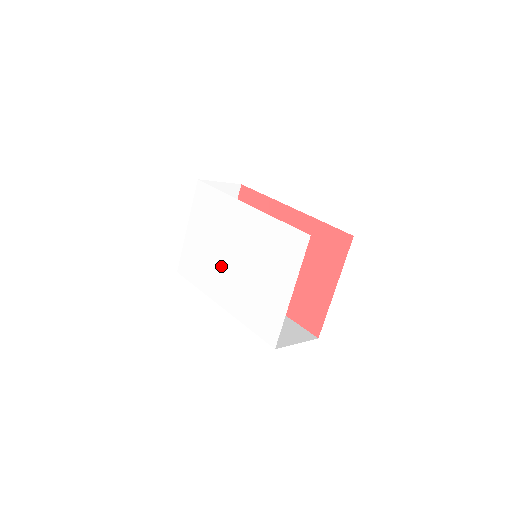
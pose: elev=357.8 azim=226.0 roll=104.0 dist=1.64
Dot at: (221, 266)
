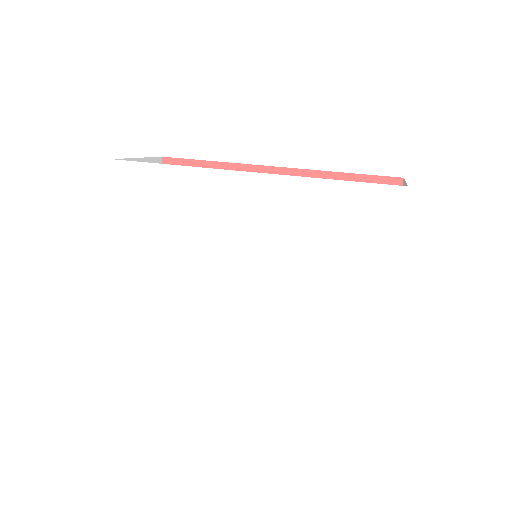
Dot at: (217, 292)
